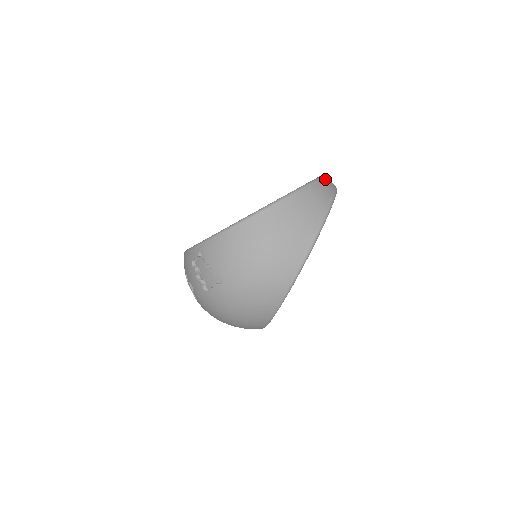
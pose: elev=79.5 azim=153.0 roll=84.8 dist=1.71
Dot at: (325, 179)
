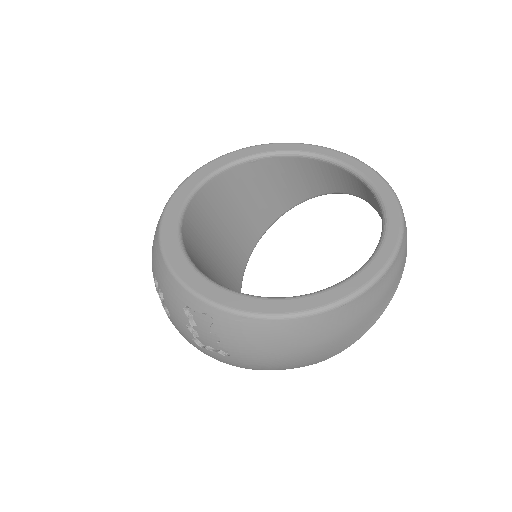
Dot at: (405, 229)
